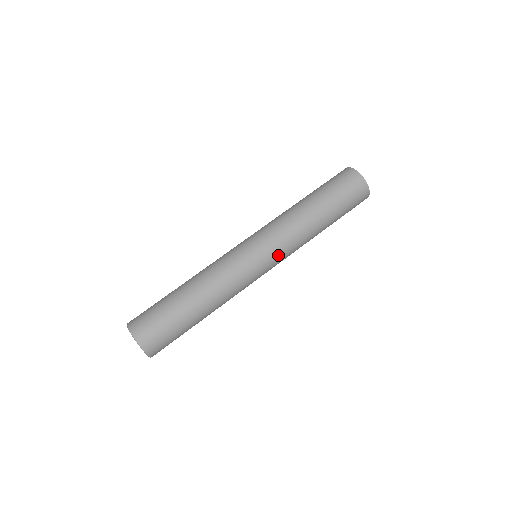
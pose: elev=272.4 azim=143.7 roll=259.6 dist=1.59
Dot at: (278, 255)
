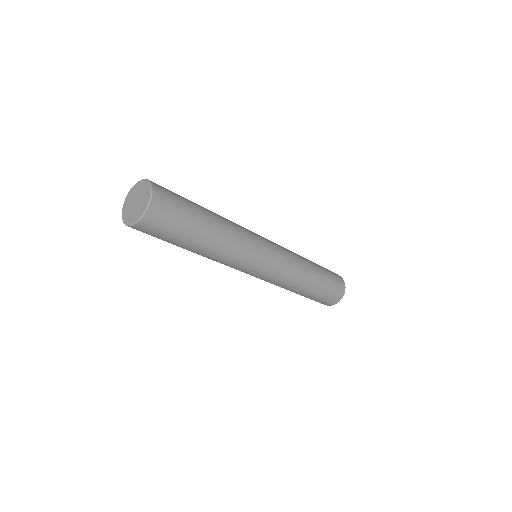
Dot at: (279, 265)
